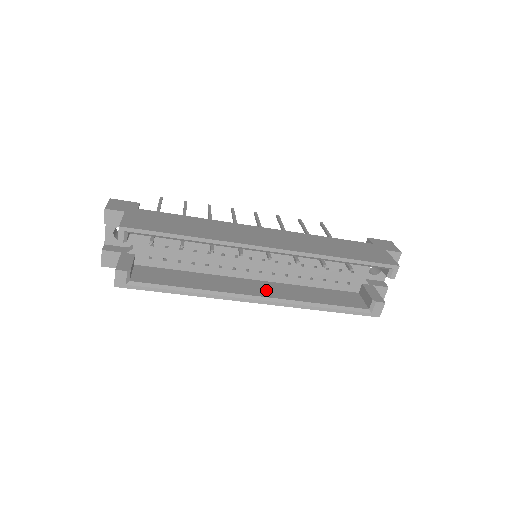
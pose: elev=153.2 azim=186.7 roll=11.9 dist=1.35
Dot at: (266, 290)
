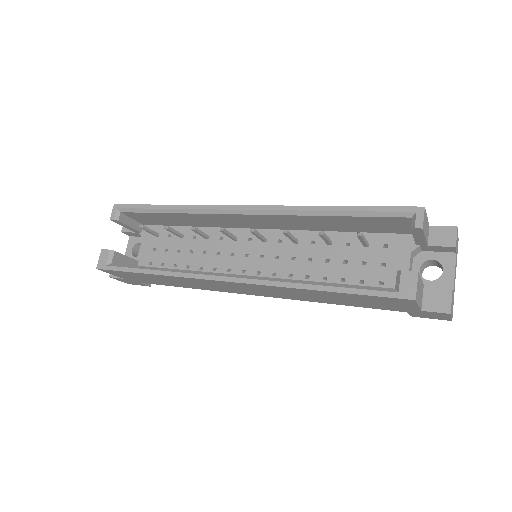
Dot at: occluded
